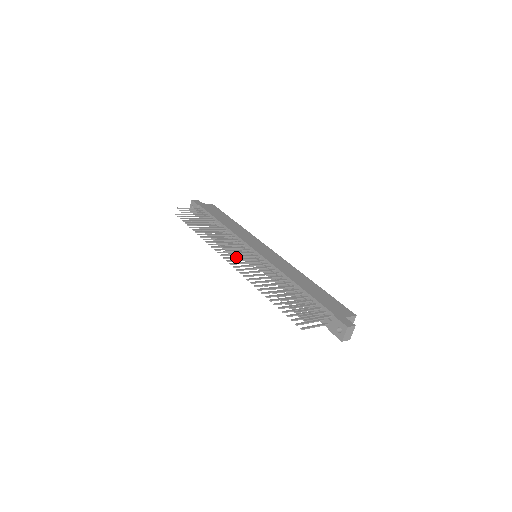
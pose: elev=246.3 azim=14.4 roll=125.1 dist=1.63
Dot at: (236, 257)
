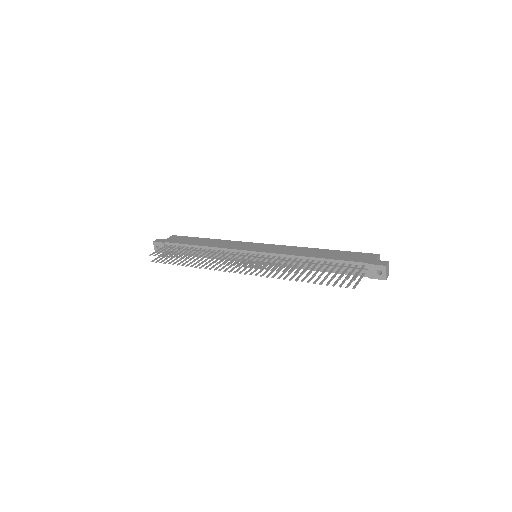
Dot at: (246, 265)
